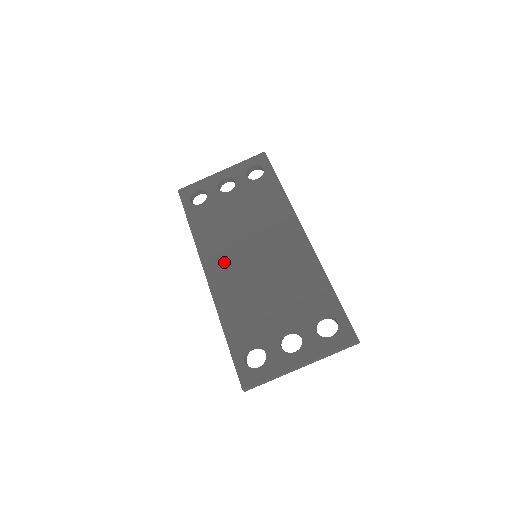
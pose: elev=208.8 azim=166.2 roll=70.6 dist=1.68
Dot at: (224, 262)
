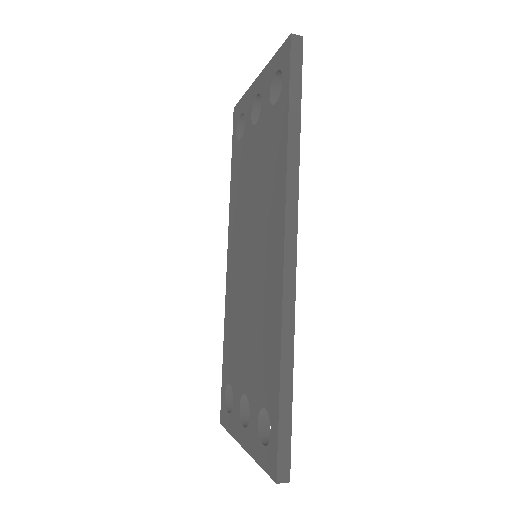
Dot at: (236, 250)
